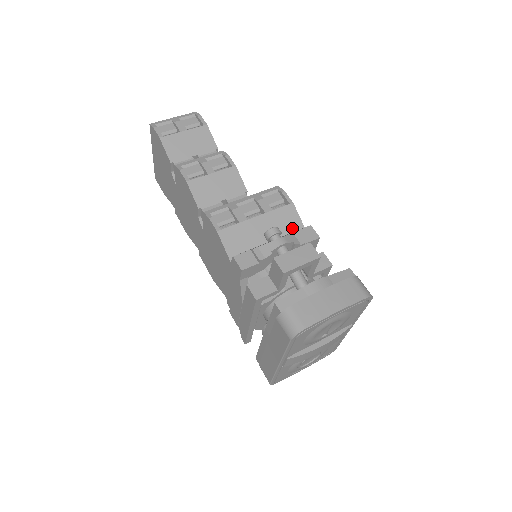
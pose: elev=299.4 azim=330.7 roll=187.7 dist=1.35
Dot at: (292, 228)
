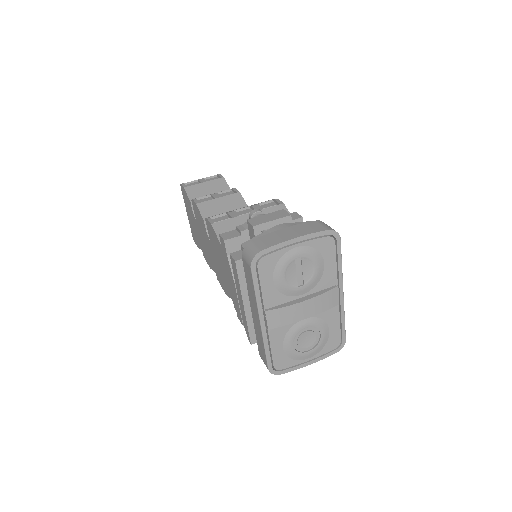
Dot at: occluded
